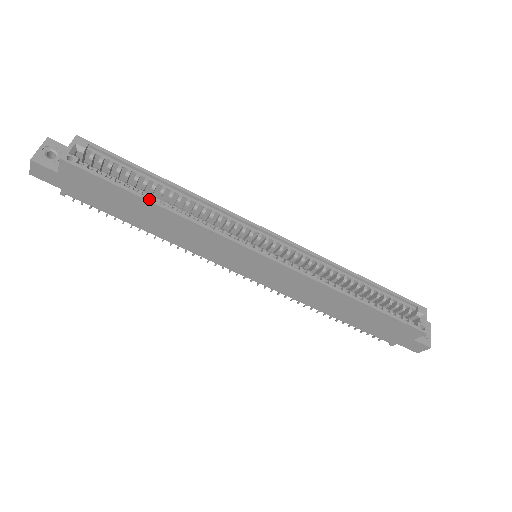
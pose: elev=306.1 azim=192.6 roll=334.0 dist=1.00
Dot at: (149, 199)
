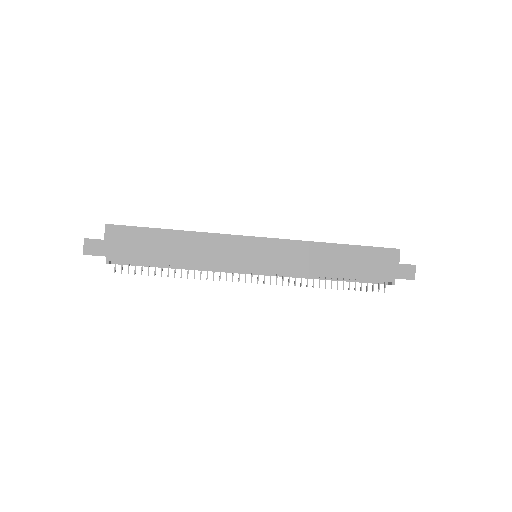
Dot at: (169, 229)
